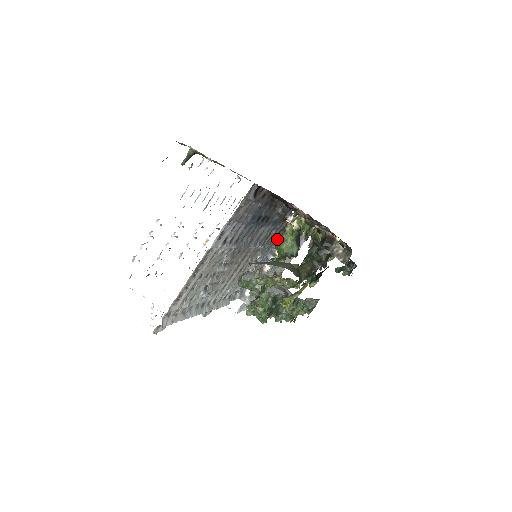
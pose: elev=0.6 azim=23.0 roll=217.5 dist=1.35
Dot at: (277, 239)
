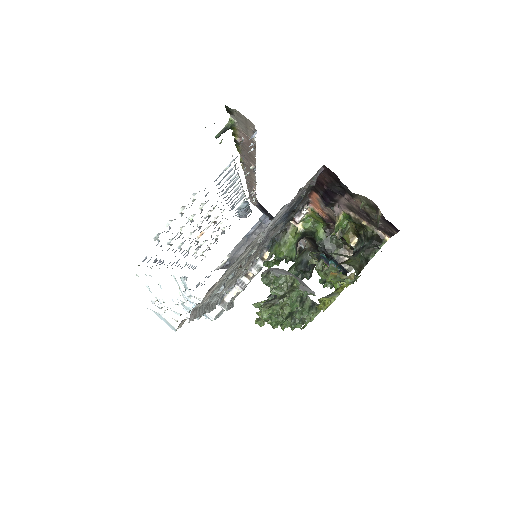
Dot at: (273, 241)
